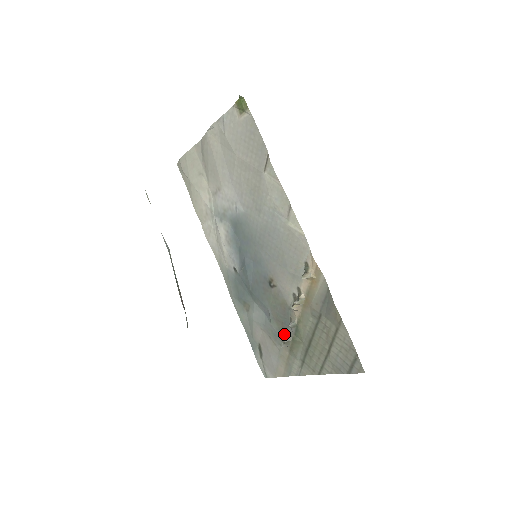
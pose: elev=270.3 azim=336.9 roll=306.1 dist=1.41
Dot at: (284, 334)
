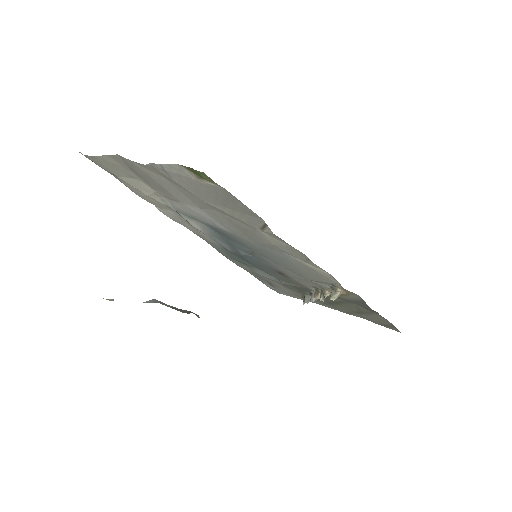
Dot at: (302, 292)
